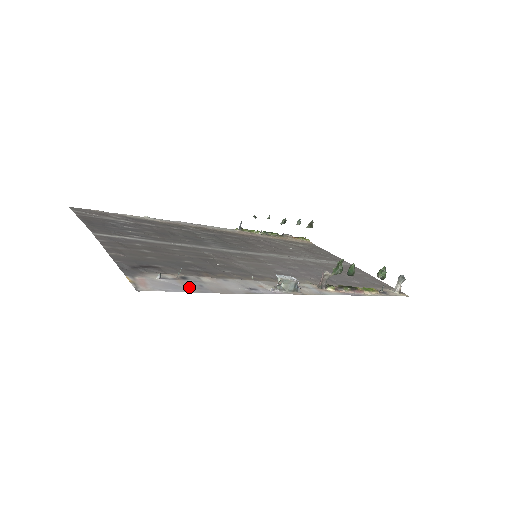
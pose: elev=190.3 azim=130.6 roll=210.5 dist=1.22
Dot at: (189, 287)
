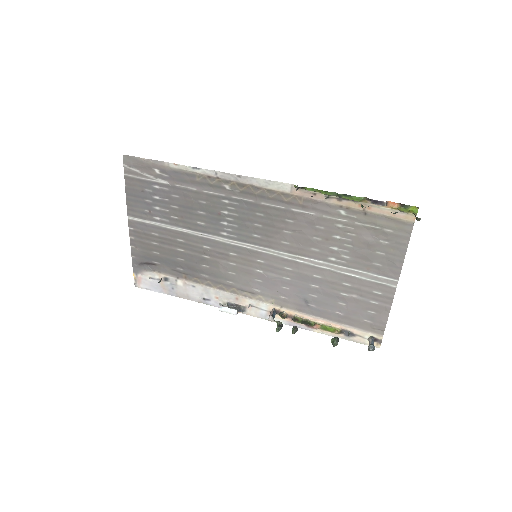
Dot at: (164, 289)
